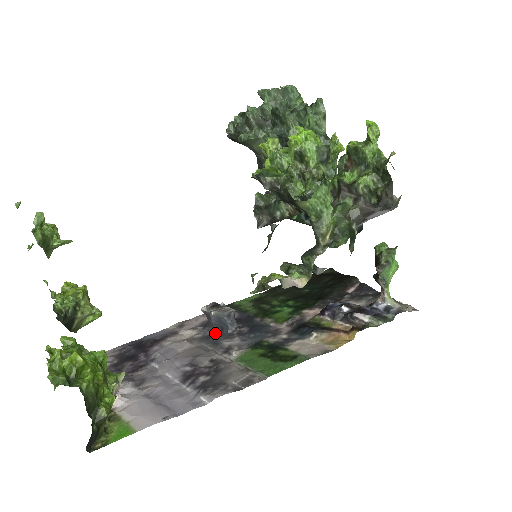
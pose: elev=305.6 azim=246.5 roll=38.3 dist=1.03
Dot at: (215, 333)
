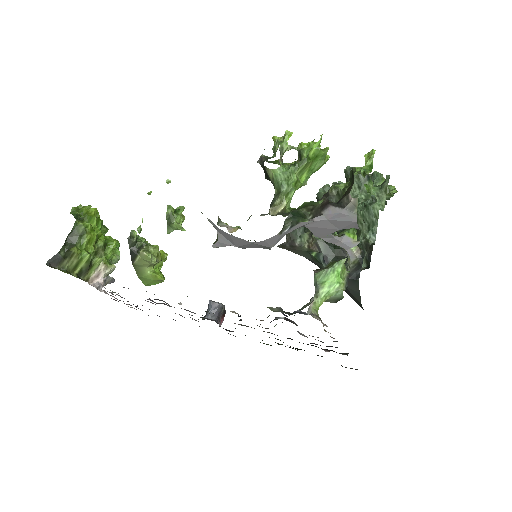
Dot at: occluded
